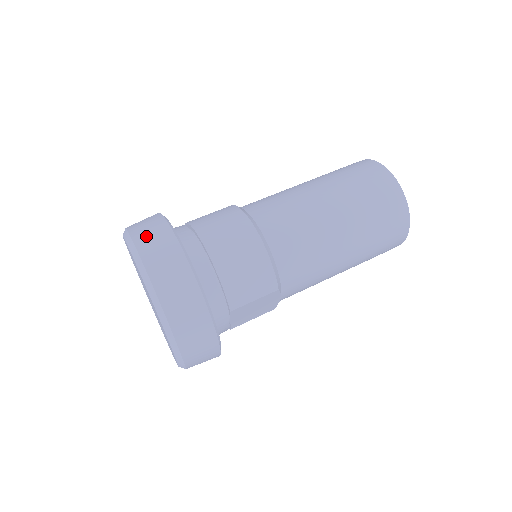
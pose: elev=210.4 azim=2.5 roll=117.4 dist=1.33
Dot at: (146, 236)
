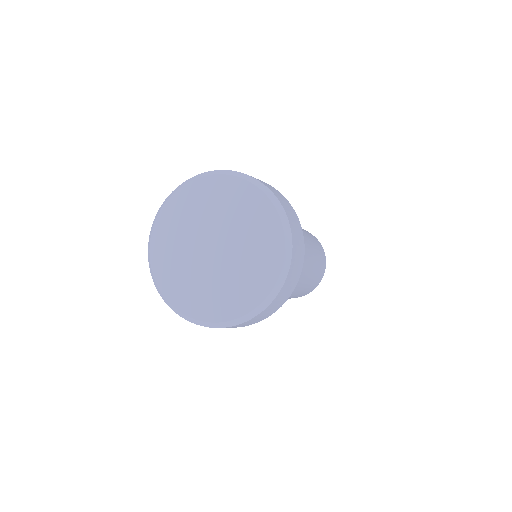
Dot at: (274, 191)
